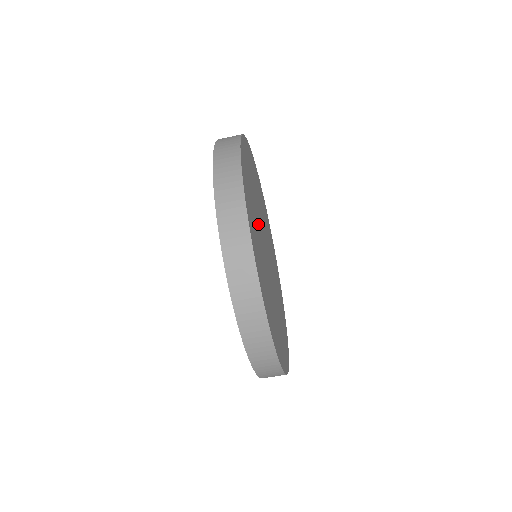
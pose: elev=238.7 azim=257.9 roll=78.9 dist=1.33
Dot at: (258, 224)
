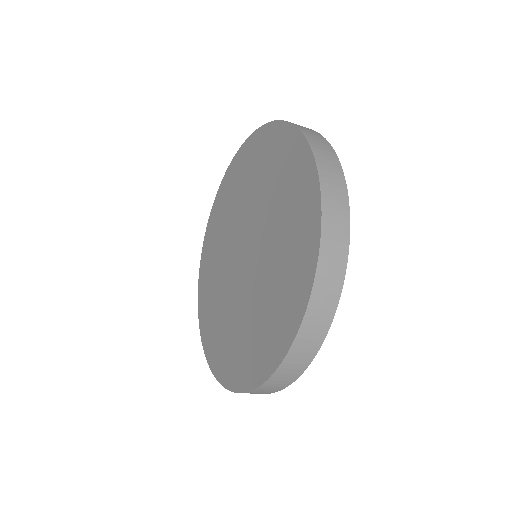
Dot at: occluded
